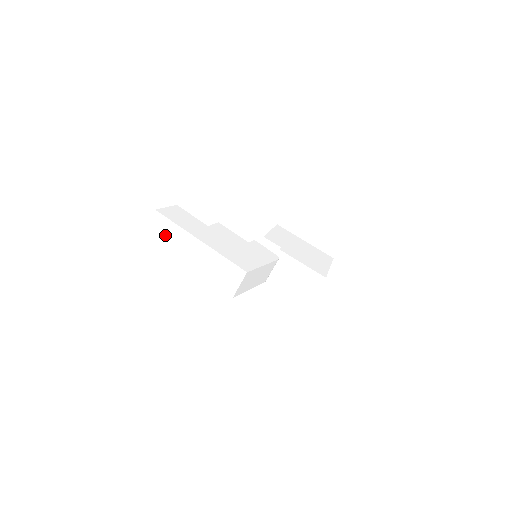
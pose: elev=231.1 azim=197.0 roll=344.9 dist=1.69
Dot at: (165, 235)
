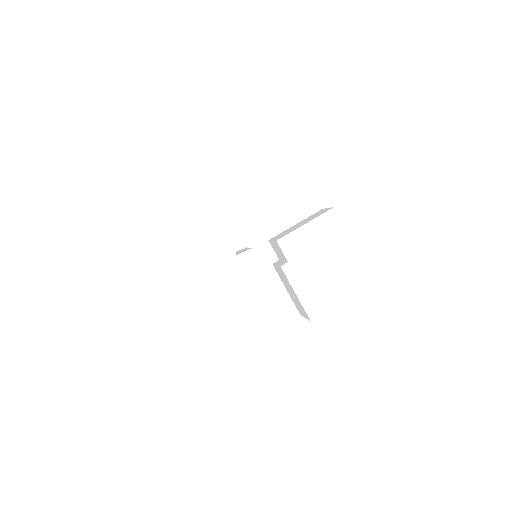
Dot at: occluded
